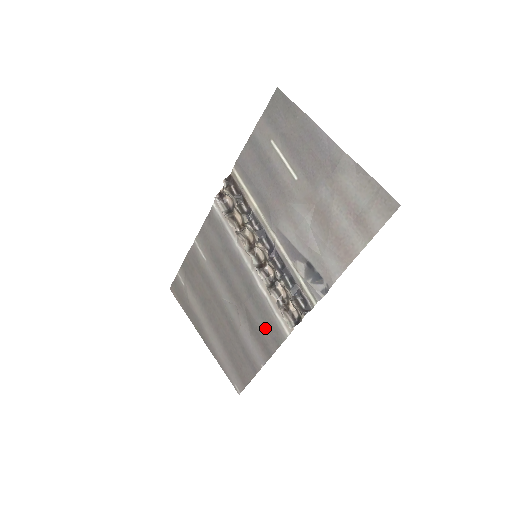
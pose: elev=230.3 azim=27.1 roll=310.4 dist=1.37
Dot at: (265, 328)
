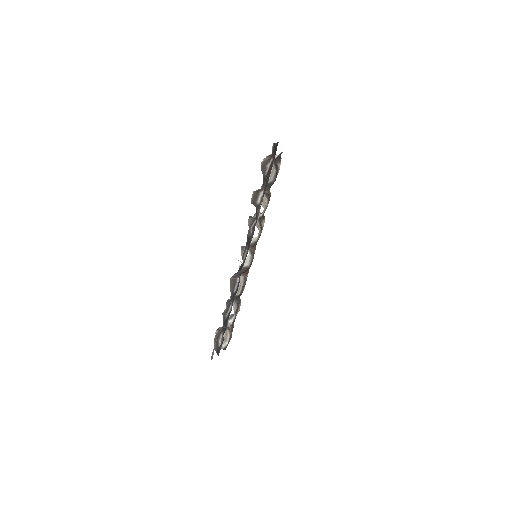
Dot at: occluded
